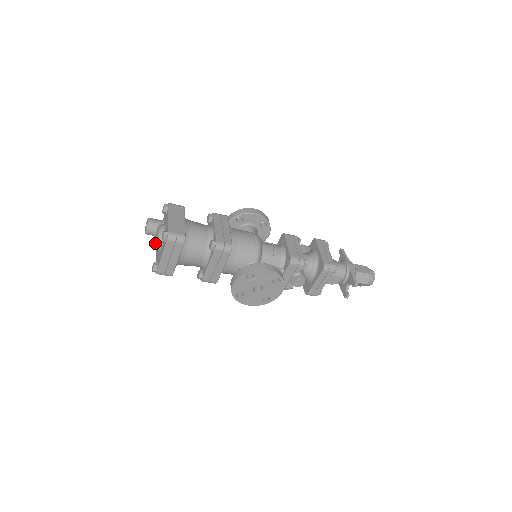
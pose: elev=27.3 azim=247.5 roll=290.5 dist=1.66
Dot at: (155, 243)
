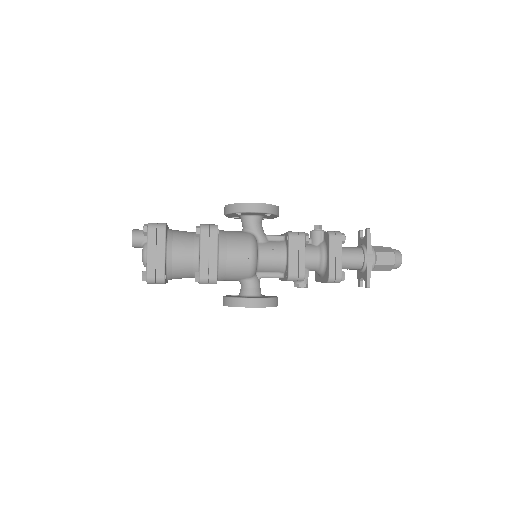
Dot at: occluded
